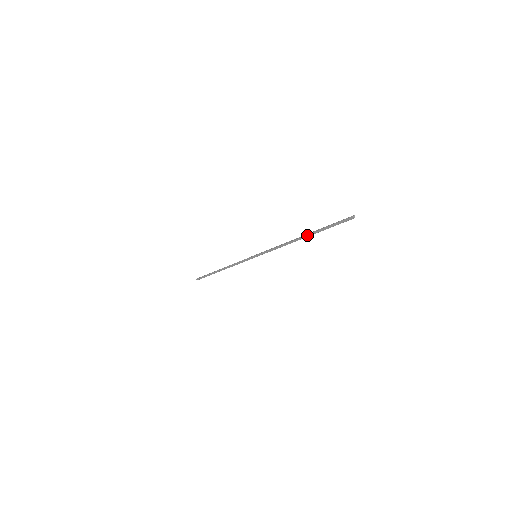
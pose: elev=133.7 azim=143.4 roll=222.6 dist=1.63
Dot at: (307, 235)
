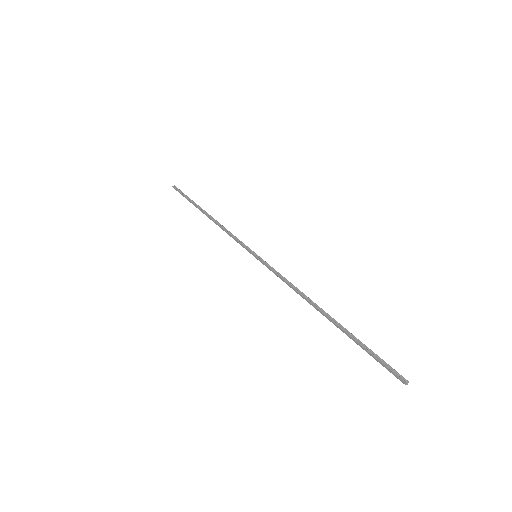
Dot at: (333, 321)
